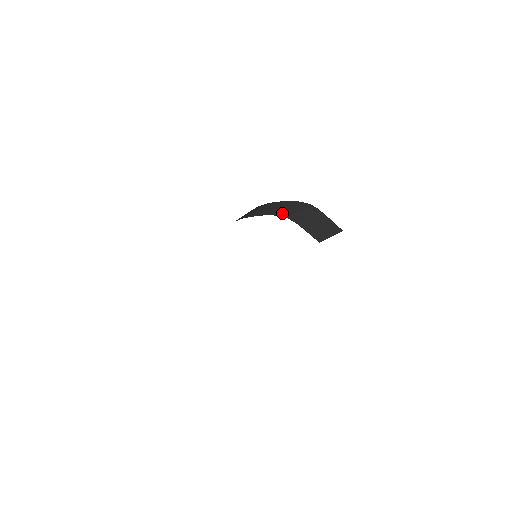
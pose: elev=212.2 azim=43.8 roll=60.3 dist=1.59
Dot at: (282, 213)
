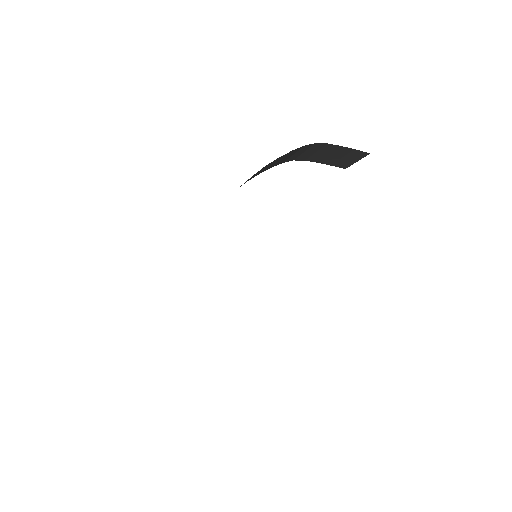
Dot at: (283, 161)
